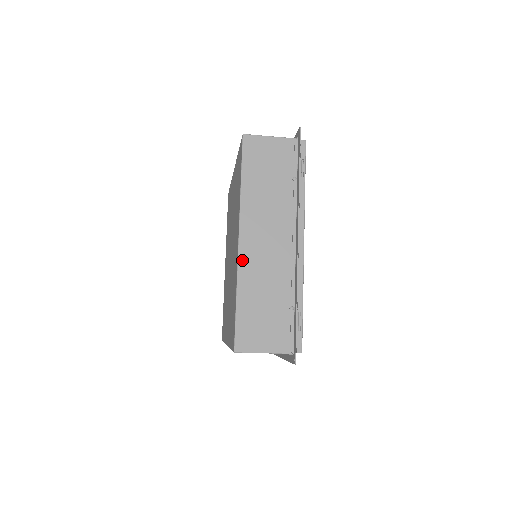
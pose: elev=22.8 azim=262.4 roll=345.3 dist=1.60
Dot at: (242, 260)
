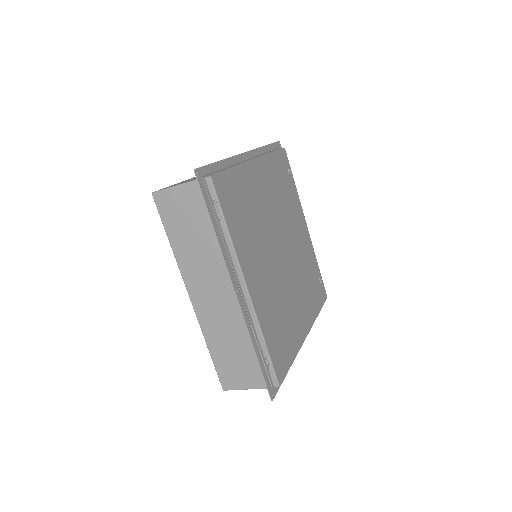
Dot at: (199, 315)
